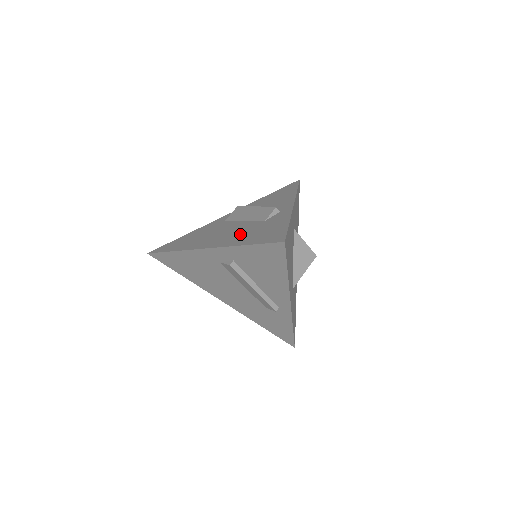
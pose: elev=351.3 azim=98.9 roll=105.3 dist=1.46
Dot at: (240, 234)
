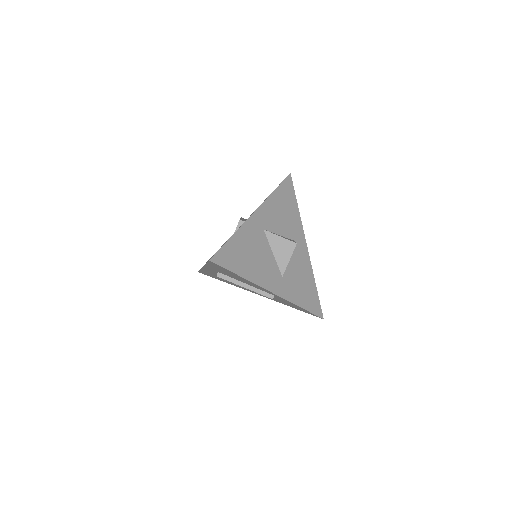
Dot at: occluded
